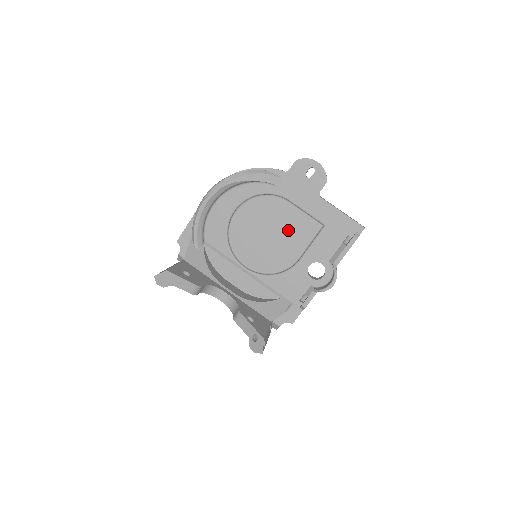
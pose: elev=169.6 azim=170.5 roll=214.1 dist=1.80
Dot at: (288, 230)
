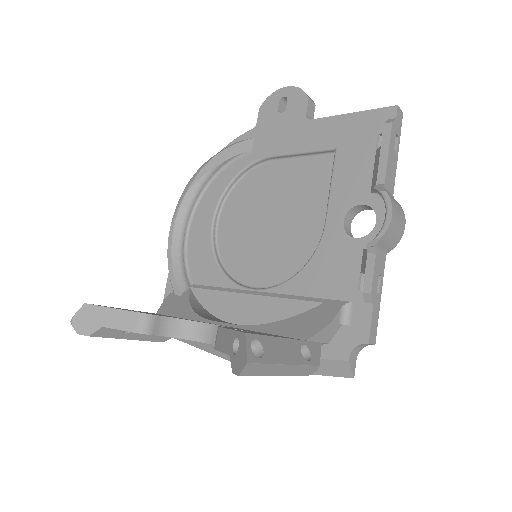
Dot at: (291, 196)
